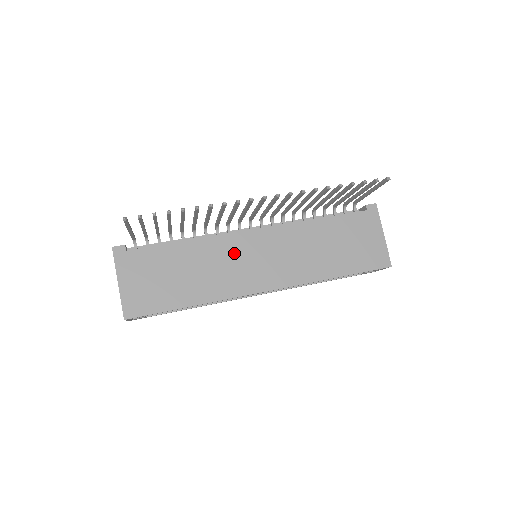
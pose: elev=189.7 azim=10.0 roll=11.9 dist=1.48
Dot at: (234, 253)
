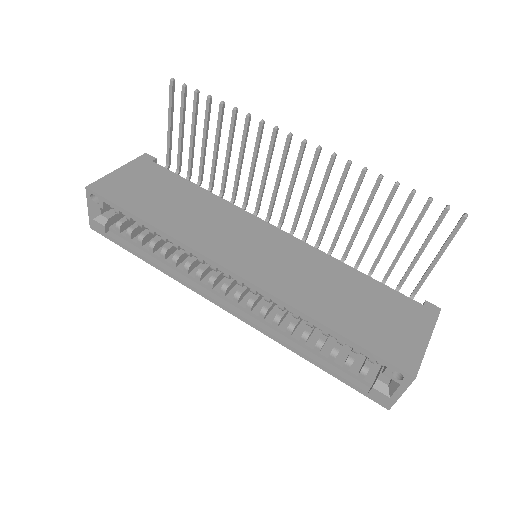
Dot at: (236, 225)
